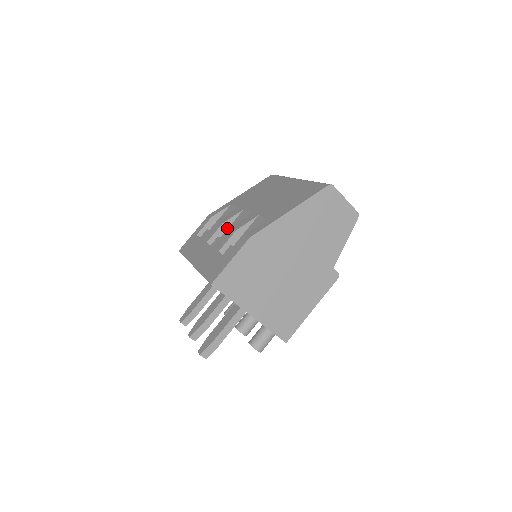
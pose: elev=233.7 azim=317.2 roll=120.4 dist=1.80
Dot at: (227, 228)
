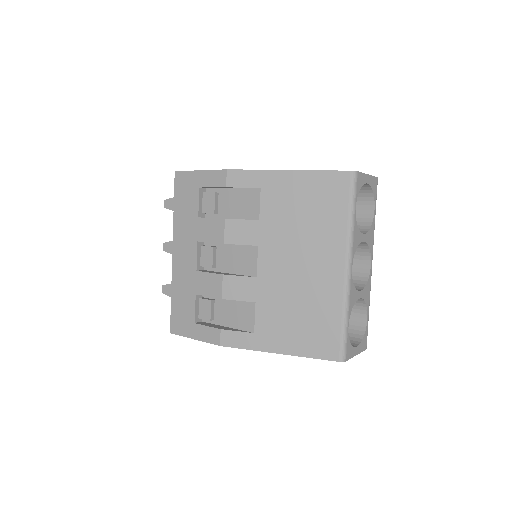
Dot at: occluded
